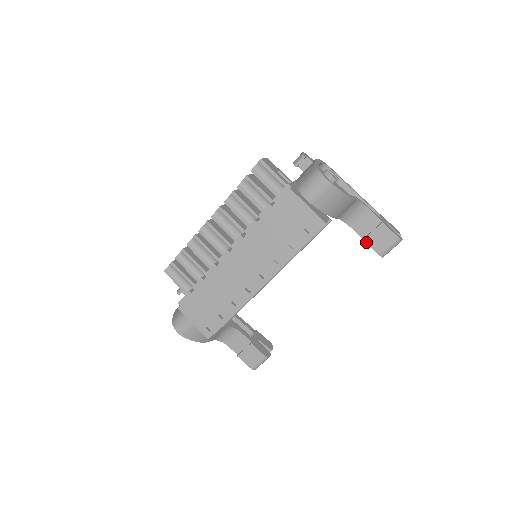
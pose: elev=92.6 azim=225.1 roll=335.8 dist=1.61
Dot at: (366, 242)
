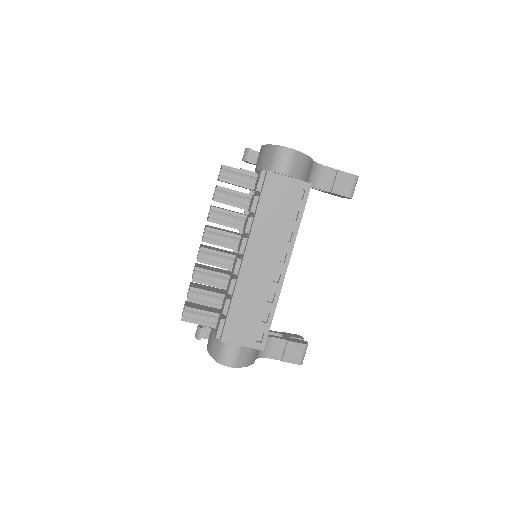
Dot at: (334, 193)
